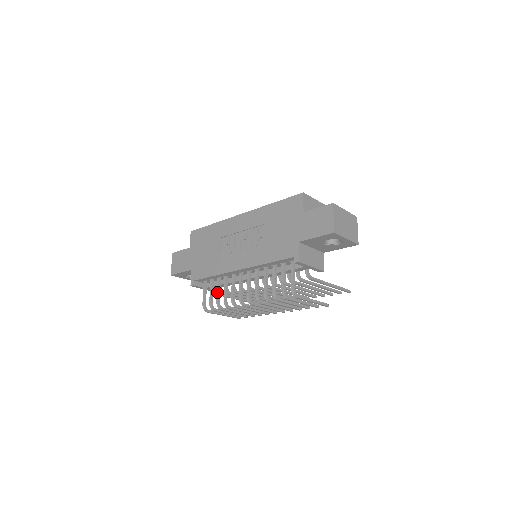
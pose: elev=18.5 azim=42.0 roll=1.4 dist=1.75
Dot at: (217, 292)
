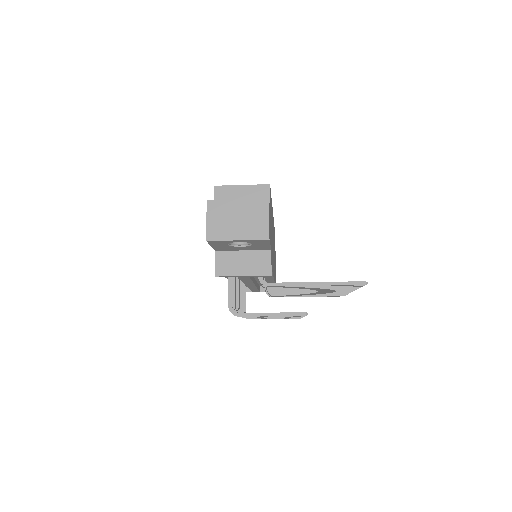
Dot at: occluded
